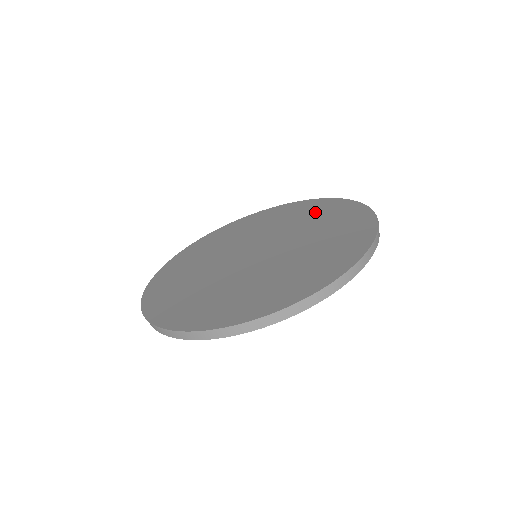
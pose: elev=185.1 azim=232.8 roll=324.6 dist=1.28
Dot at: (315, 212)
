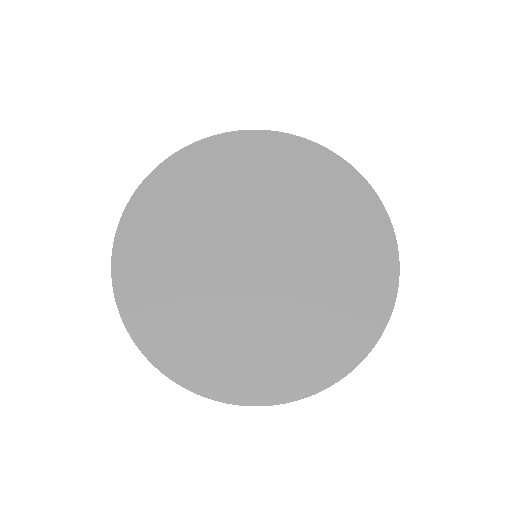
Dot at: (291, 169)
